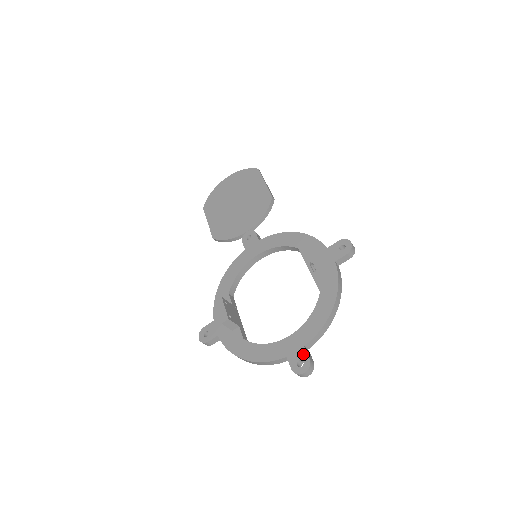
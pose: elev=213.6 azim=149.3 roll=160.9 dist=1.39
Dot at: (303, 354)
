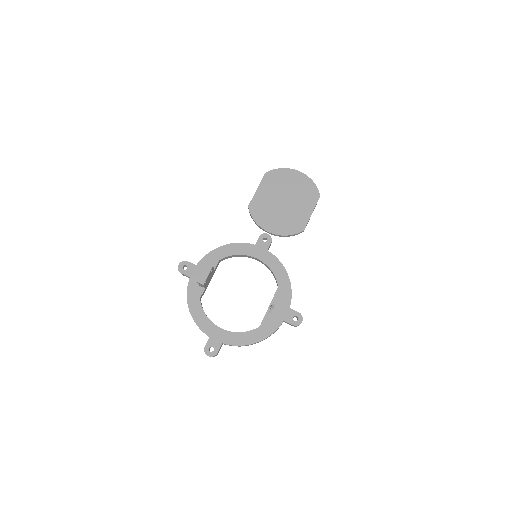
Dot at: (218, 347)
